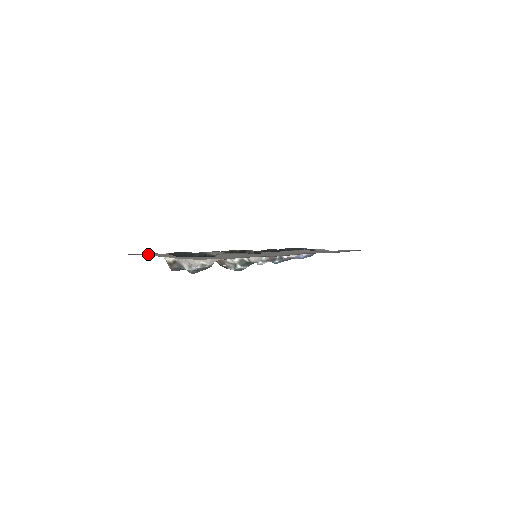
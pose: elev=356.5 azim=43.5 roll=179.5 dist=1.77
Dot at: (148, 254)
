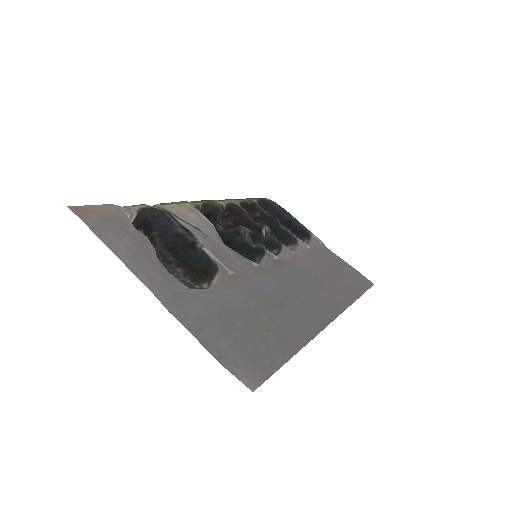
Dot at: (109, 229)
